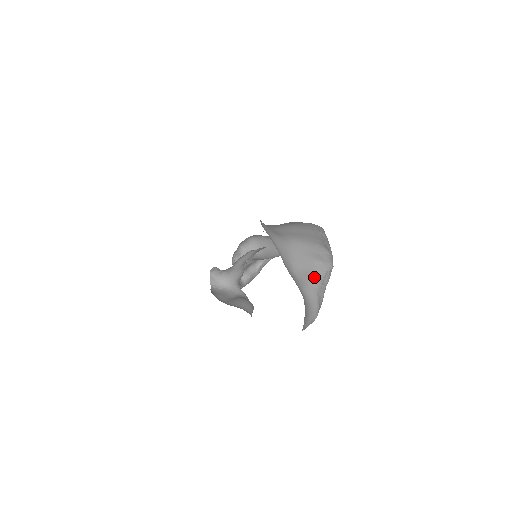
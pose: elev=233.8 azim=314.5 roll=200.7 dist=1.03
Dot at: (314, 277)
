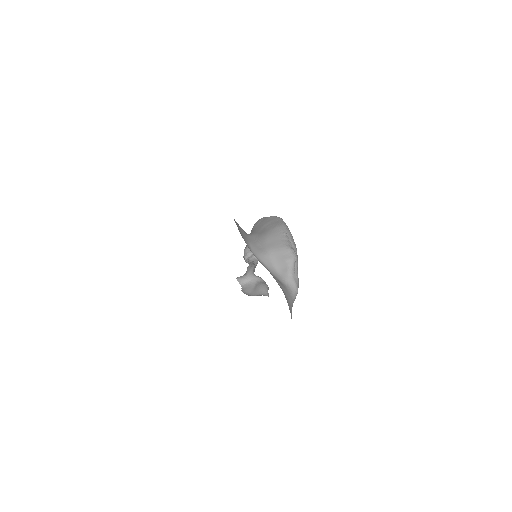
Dot at: (288, 271)
